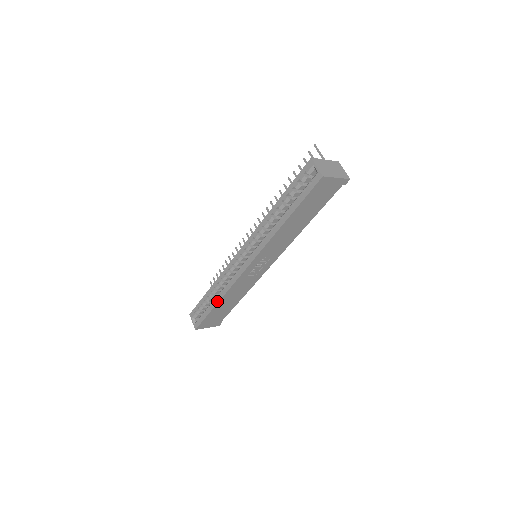
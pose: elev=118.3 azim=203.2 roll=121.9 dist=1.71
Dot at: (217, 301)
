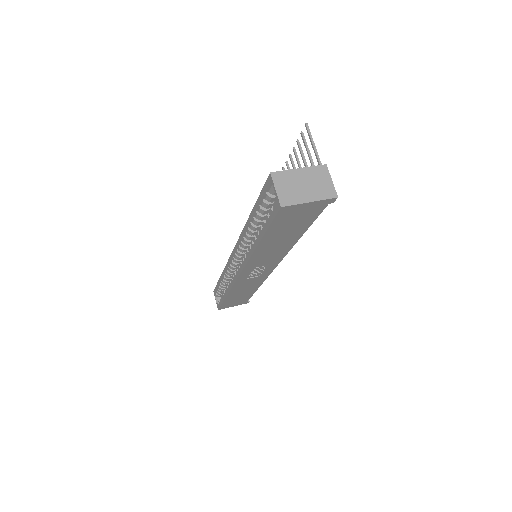
Dot at: (226, 294)
